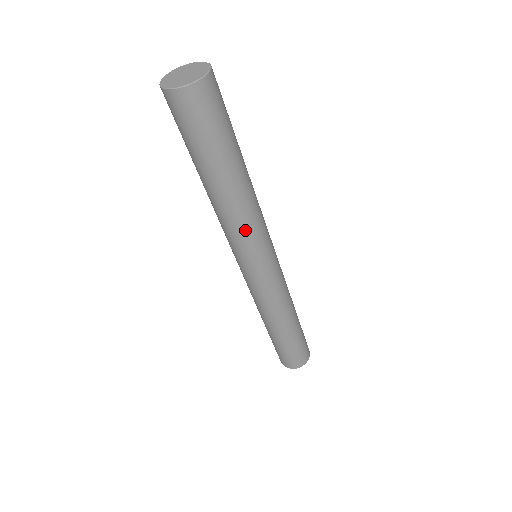
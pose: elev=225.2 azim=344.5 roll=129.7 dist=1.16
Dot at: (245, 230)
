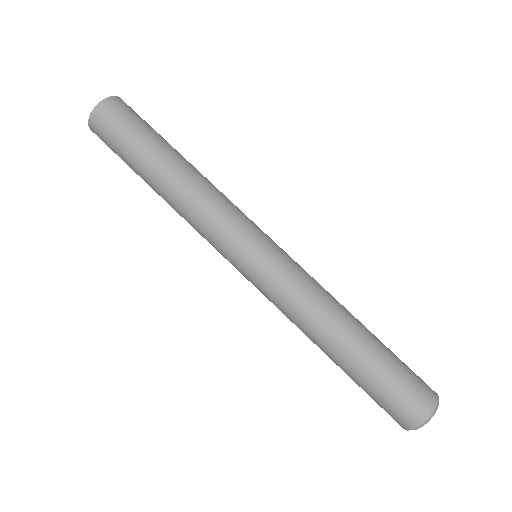
Dot at: (217, 204)
